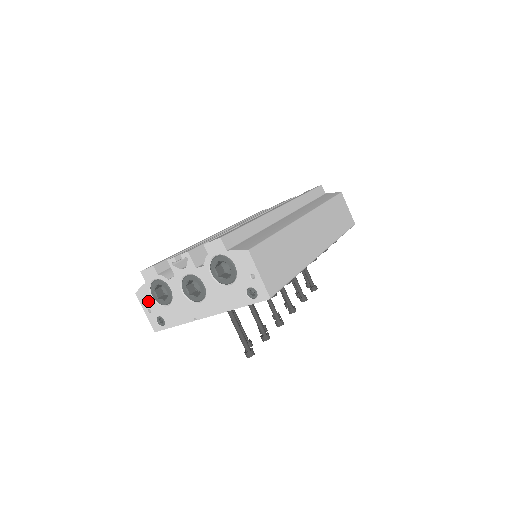
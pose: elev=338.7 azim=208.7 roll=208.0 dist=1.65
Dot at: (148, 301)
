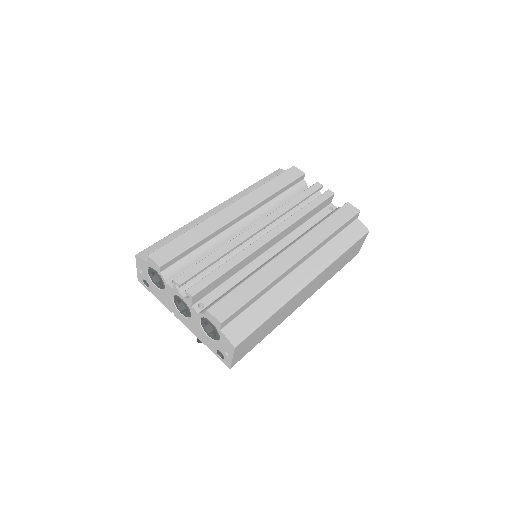
Dot at: (143, 269)
